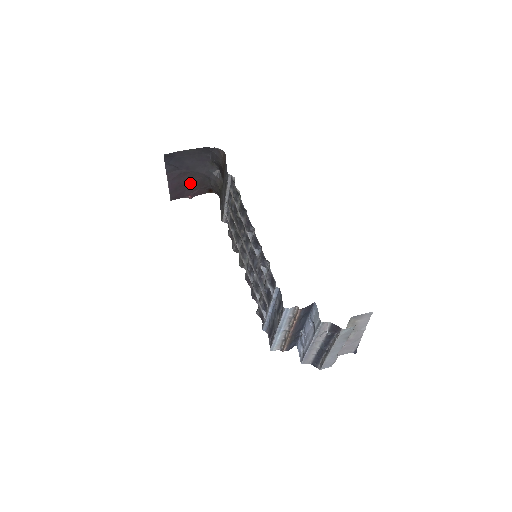
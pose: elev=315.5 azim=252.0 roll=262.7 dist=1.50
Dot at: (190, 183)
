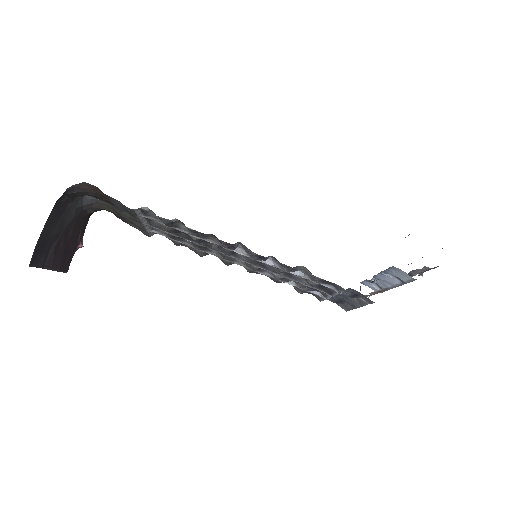
Dot at: (69, 239)
